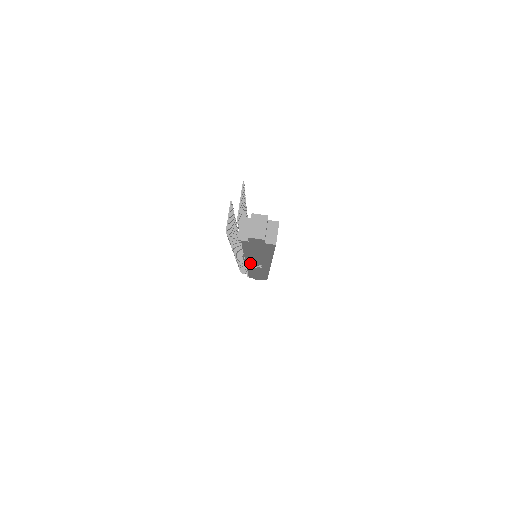
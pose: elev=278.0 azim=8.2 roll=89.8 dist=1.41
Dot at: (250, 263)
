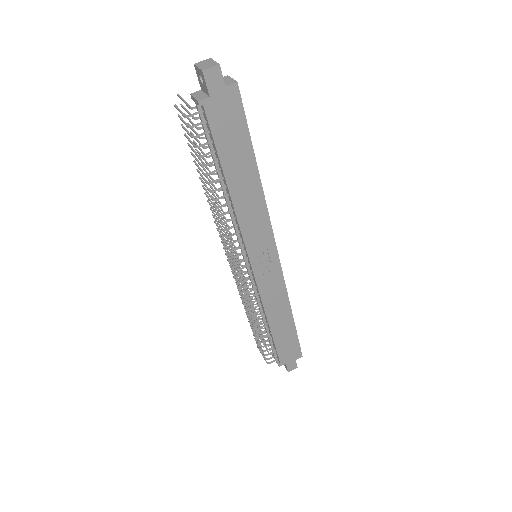
Dot at: (252, 250)
